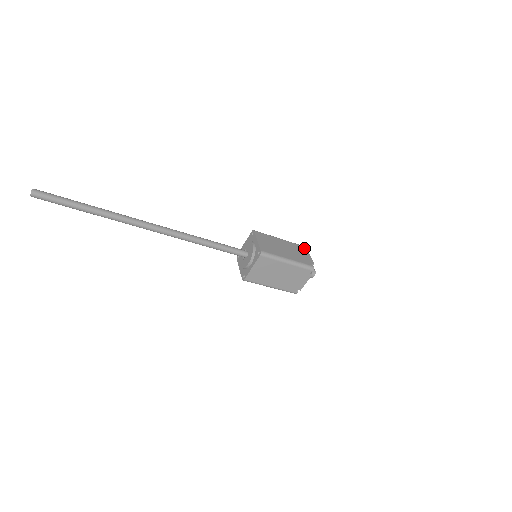
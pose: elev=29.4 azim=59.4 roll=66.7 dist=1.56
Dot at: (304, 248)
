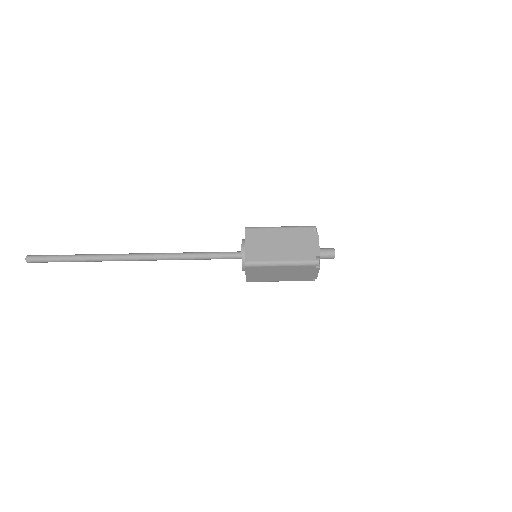
Dot at: occluded
